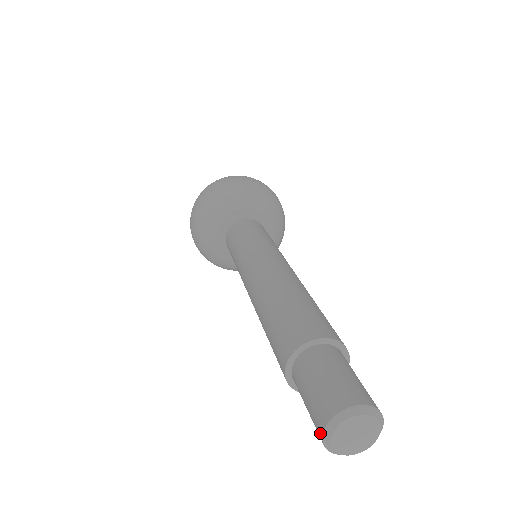
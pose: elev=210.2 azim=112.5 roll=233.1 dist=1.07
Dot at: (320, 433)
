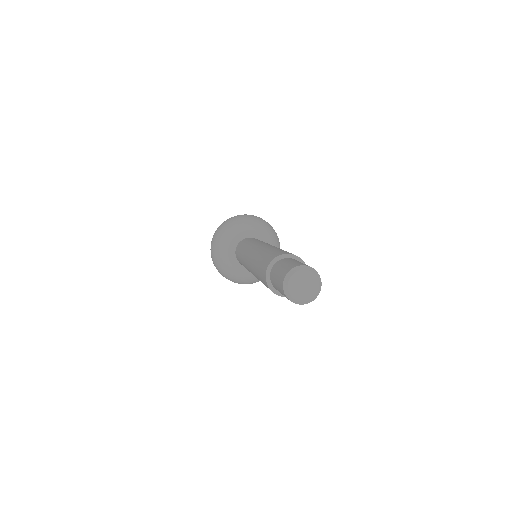
Dot at: (282, 287)
